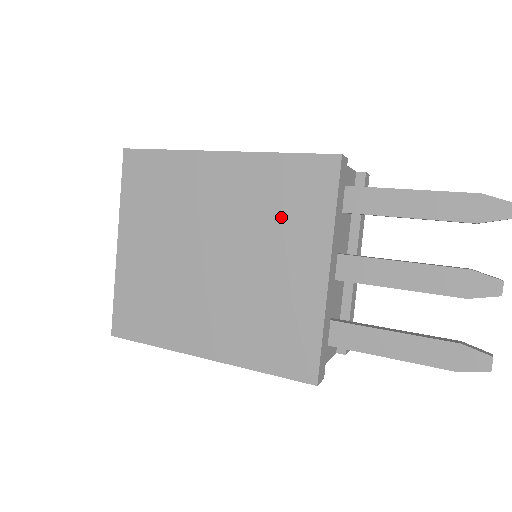
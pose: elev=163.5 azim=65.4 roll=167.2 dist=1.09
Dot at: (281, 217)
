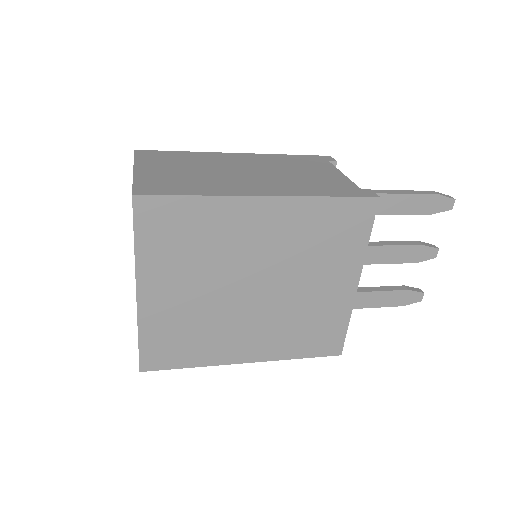
Dot at: (323, 249)
